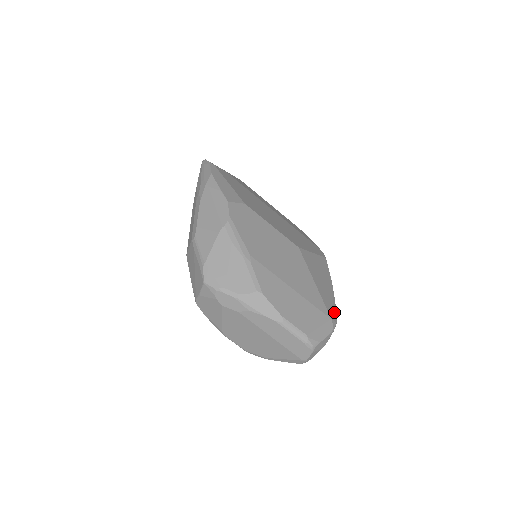
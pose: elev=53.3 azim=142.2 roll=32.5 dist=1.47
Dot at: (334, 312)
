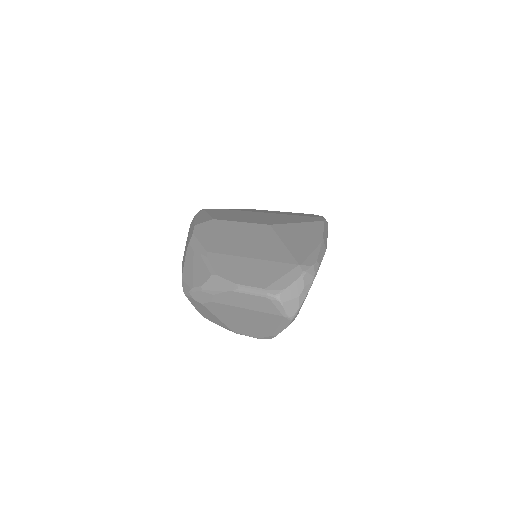
Dot at: (311, 259)
